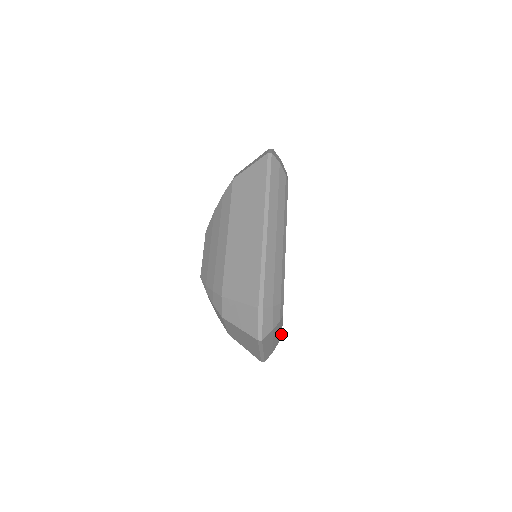
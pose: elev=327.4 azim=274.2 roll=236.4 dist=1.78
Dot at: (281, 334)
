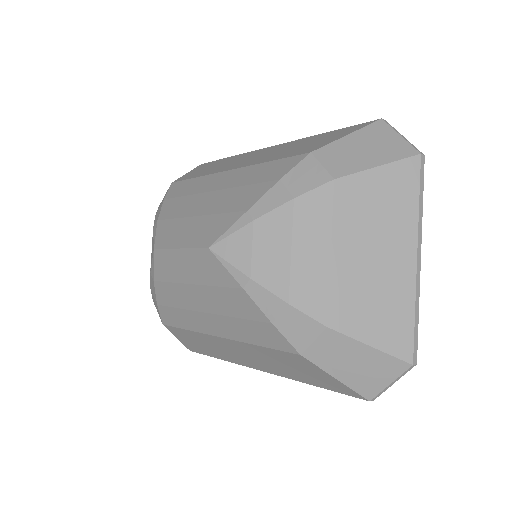
Dot at: occluded
